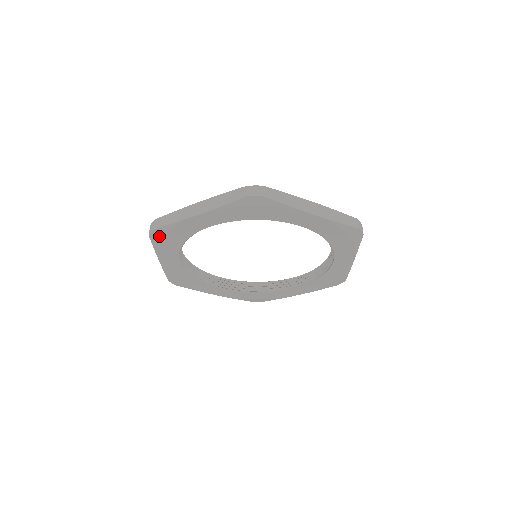
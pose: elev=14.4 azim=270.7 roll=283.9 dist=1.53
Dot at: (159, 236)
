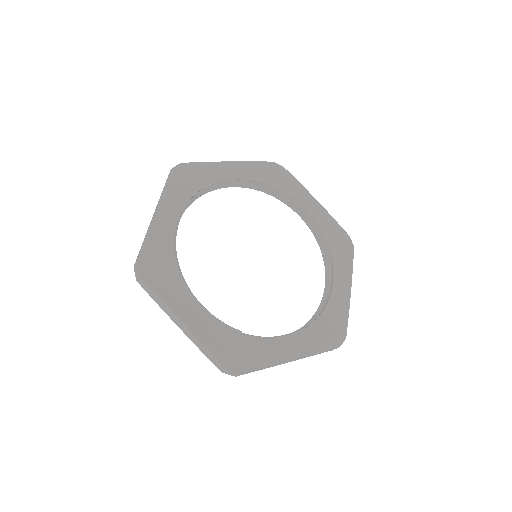
Dot at: (181, 172)
